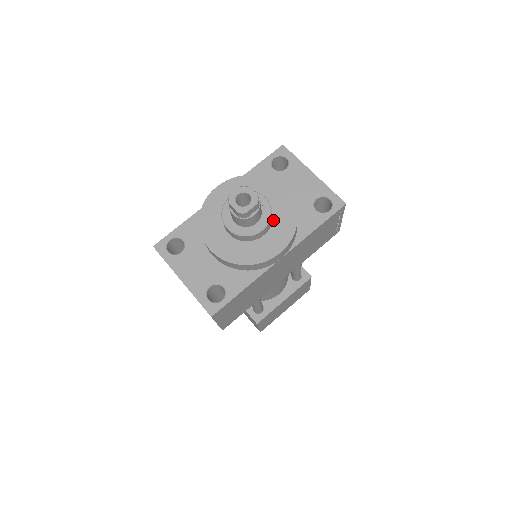
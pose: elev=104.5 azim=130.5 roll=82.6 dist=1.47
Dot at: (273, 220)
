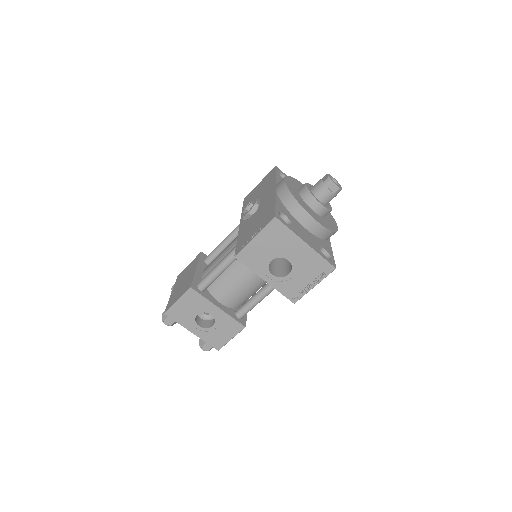
Dot at: occluded
